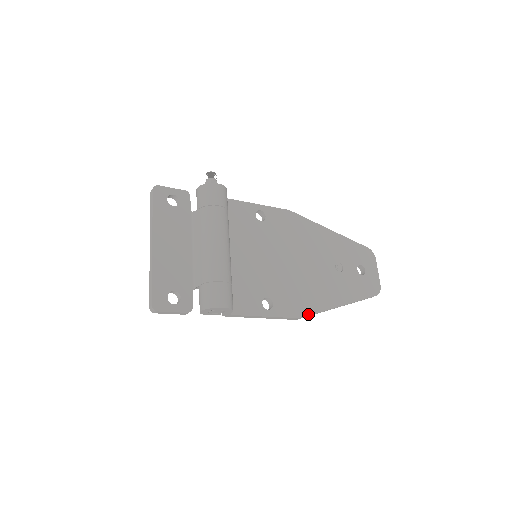
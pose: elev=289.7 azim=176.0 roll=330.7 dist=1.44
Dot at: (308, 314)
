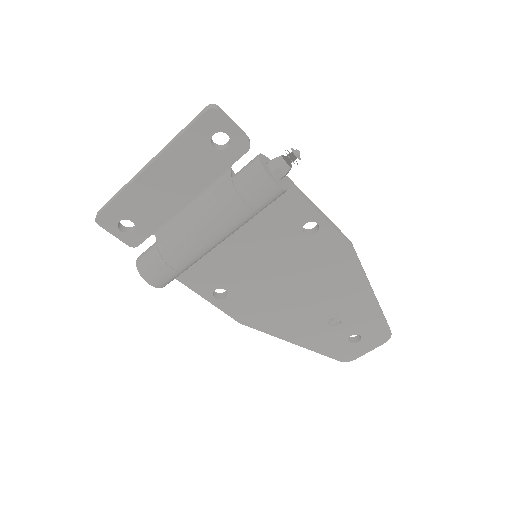
Dot at: (251, 326)
